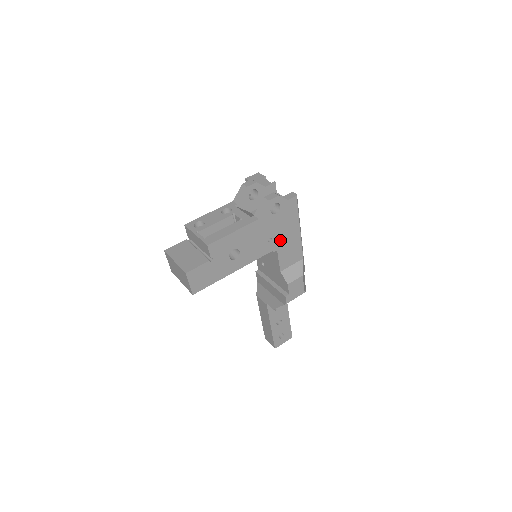
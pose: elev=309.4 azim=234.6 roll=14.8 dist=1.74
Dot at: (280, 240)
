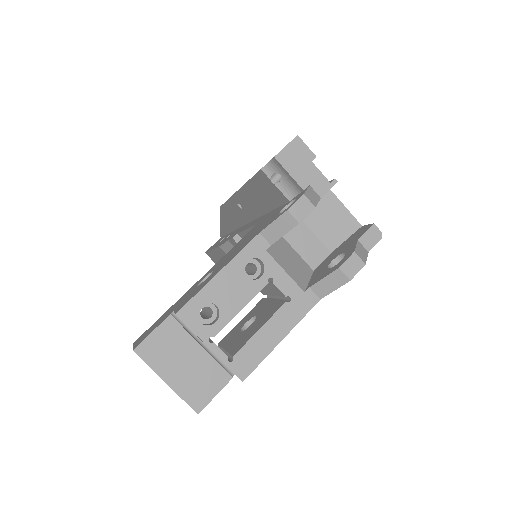
Dot at: occluded
